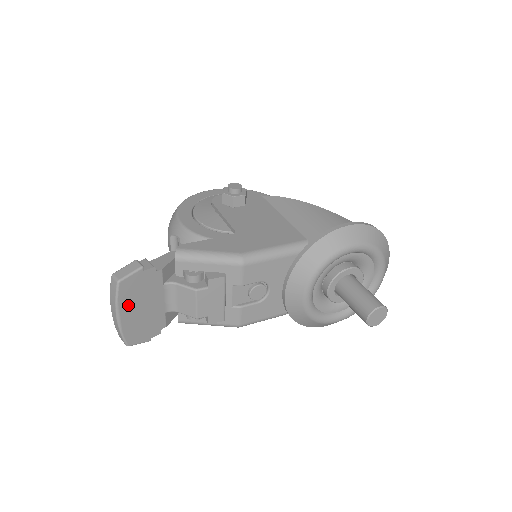
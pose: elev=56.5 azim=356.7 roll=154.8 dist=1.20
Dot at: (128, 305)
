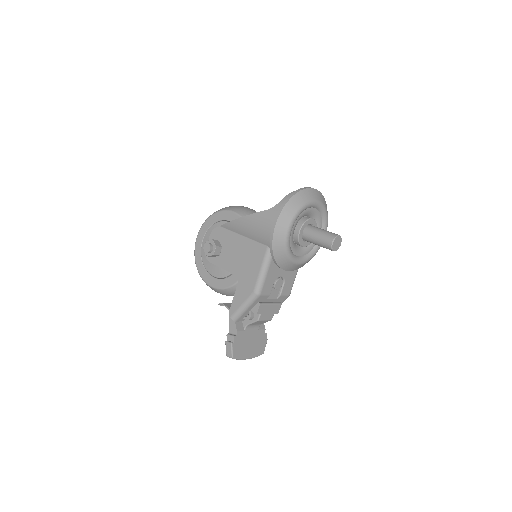
Dot at: (245, 353)
